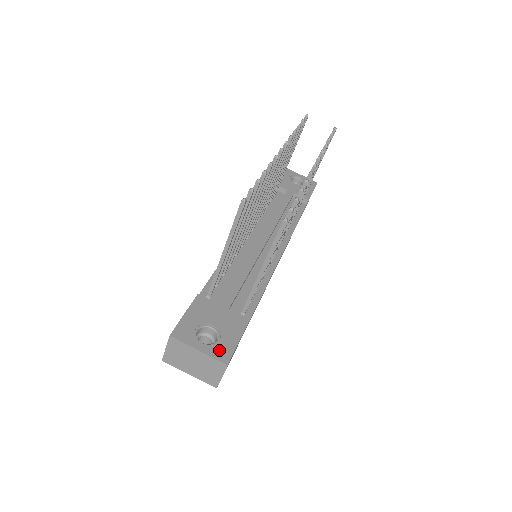
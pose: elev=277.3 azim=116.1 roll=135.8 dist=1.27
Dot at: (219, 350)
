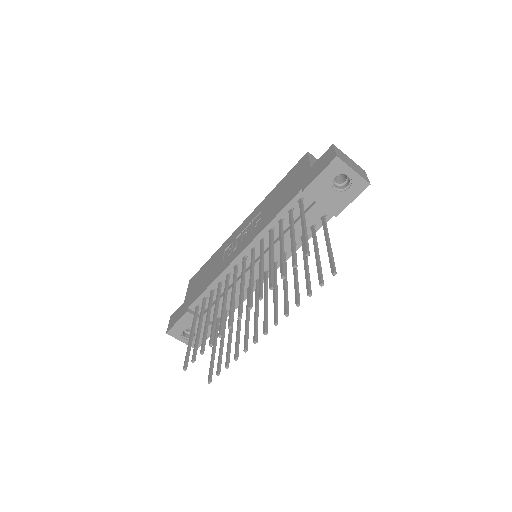
Dot at: (193, 343)
